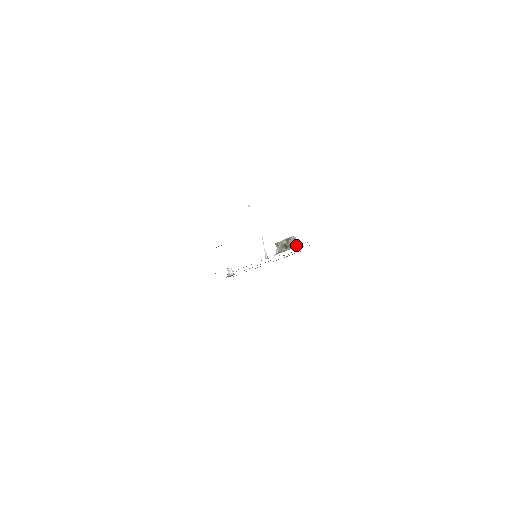
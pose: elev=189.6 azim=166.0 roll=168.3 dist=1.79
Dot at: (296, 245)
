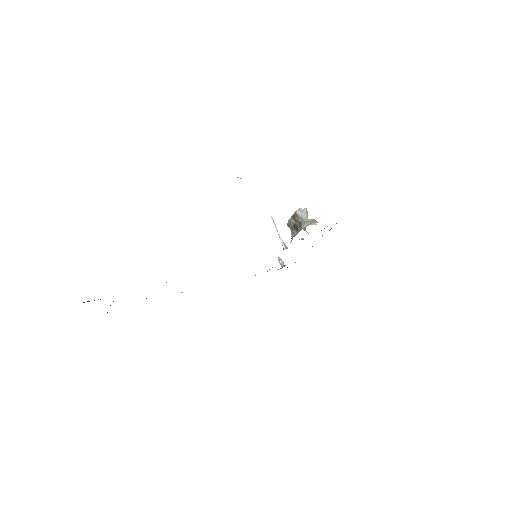
Dot at: (308, 222)
